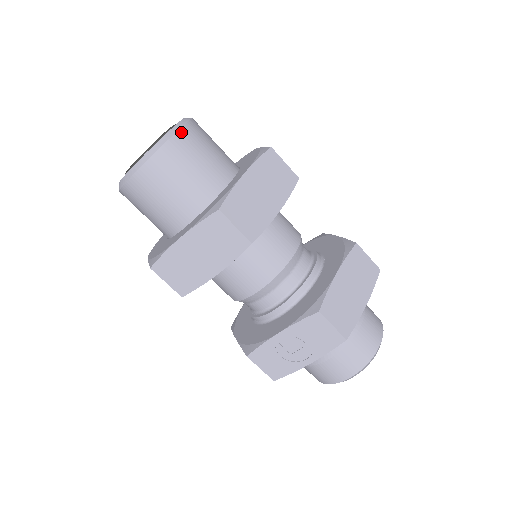
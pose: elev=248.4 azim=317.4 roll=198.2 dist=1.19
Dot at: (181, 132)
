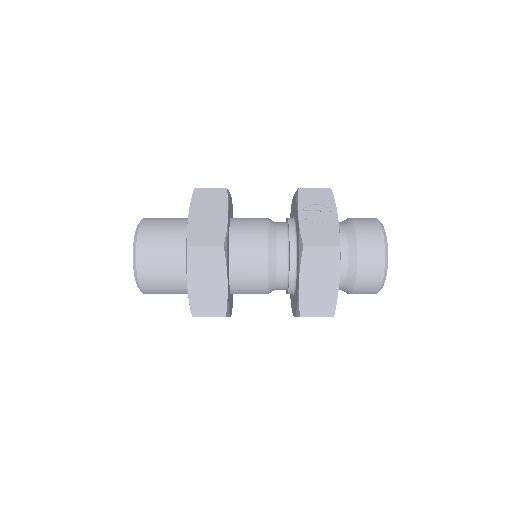
Dot at: occluded
